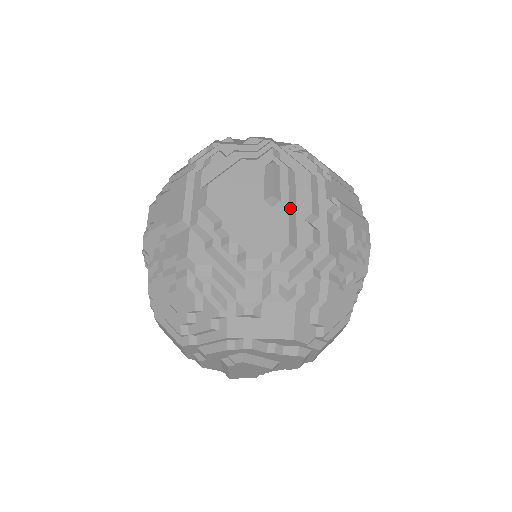
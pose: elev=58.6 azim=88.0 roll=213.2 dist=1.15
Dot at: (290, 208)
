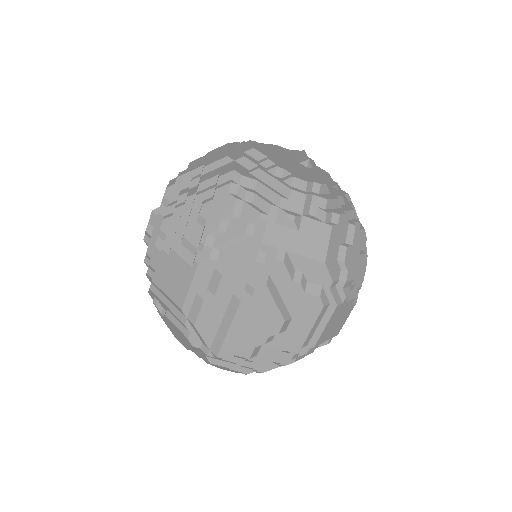
Dot at: occluded
